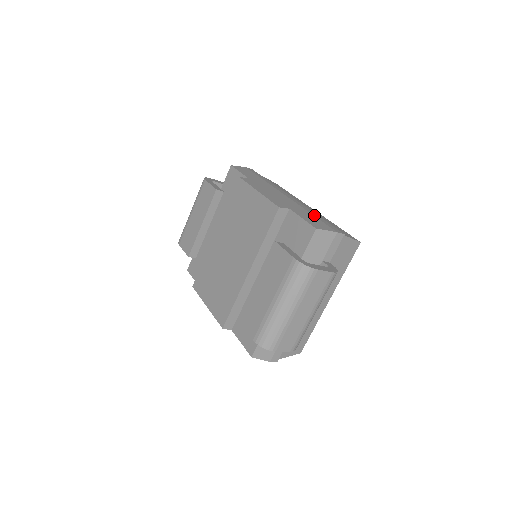
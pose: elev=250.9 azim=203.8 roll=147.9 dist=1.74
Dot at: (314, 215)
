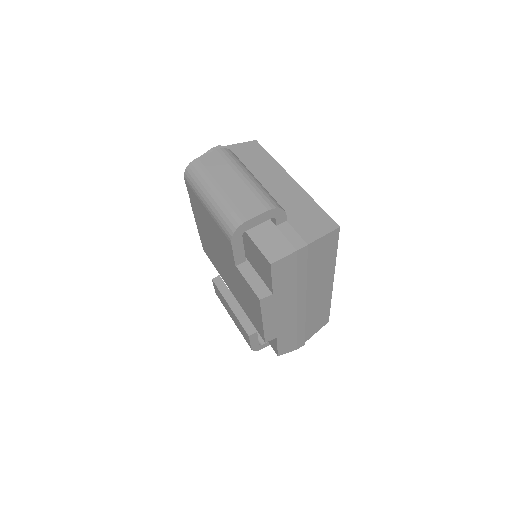
Dot at: occluded
